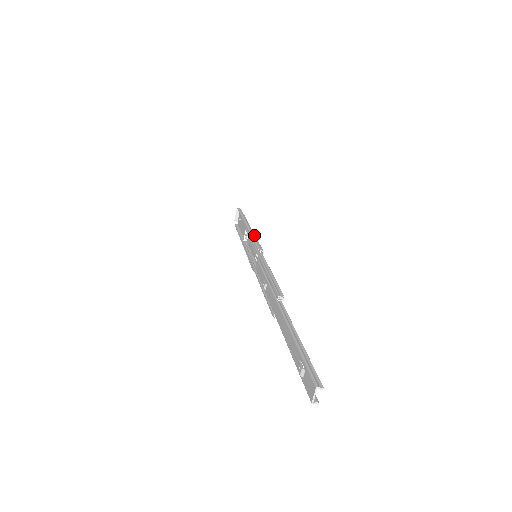
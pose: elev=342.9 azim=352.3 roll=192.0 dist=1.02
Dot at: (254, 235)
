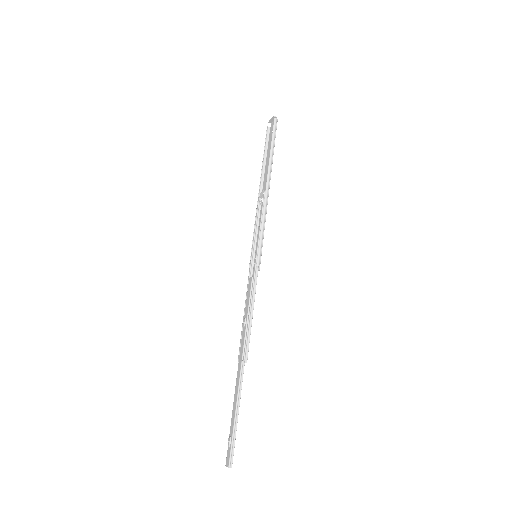
Dot at: (264, 224)
